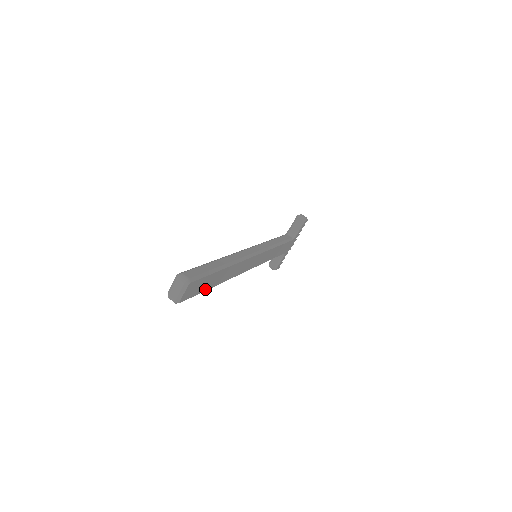
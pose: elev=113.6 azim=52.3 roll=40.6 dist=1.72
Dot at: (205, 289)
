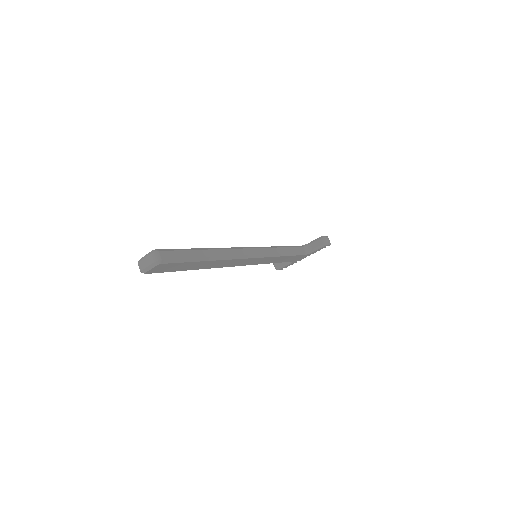
Dot at: (180, 270)
